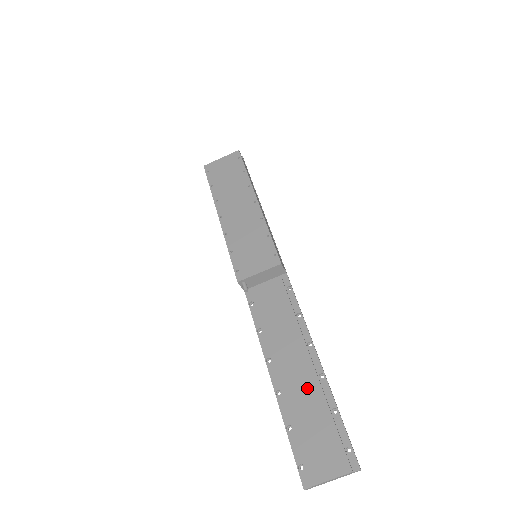
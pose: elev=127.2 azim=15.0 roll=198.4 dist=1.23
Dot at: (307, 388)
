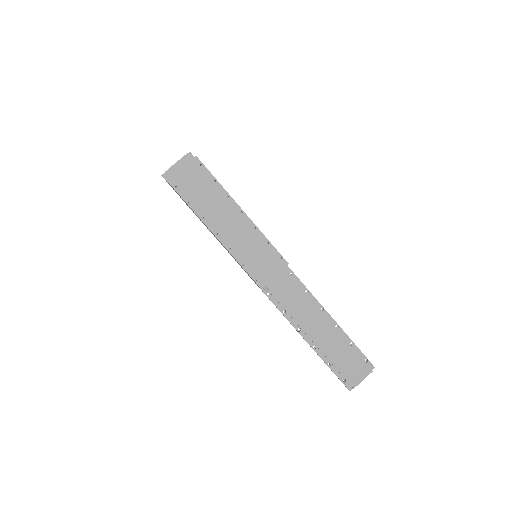
Dot at: (332, 338)
